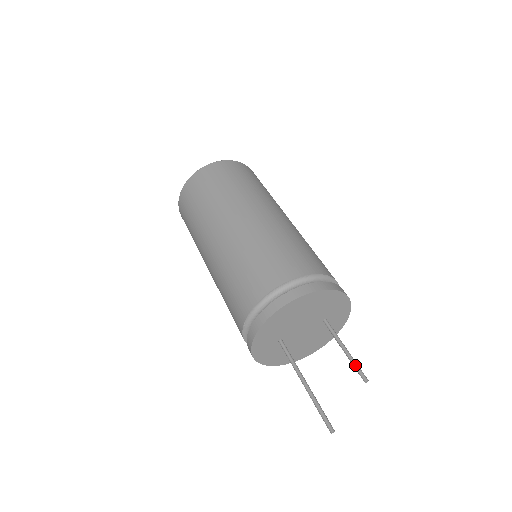
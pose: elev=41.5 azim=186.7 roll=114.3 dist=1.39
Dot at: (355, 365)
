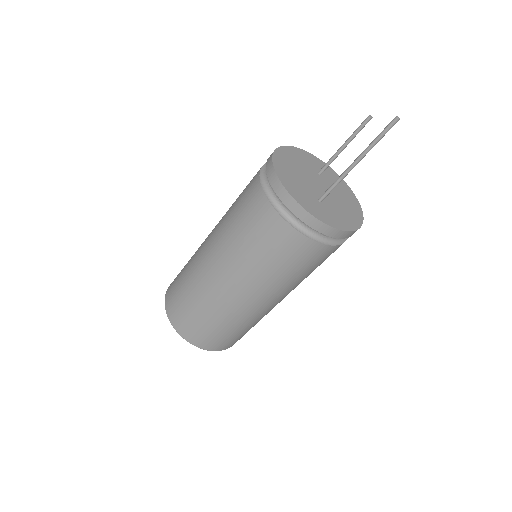
Dot at: (356, 130)
